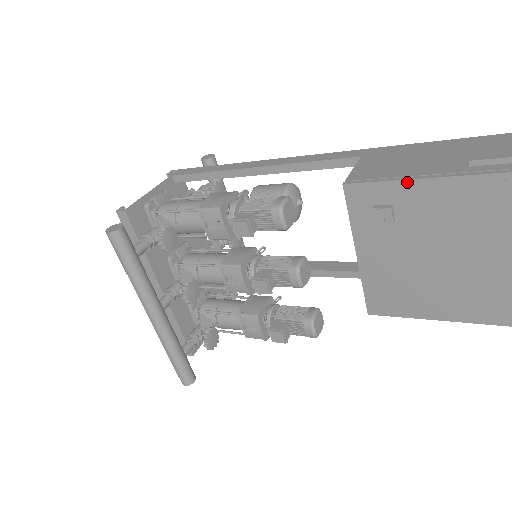
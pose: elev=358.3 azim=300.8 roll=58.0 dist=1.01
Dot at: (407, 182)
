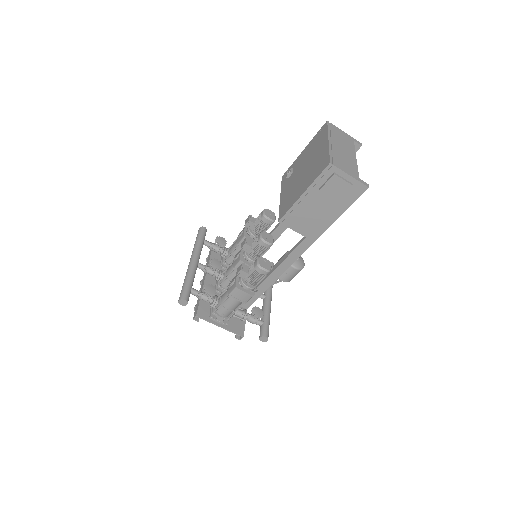
Dot at: (297, 158)
